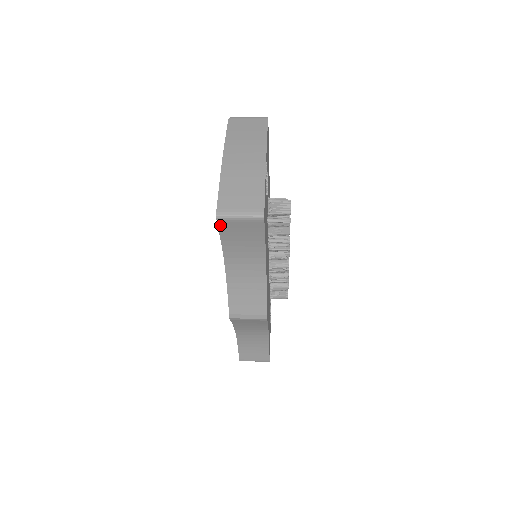
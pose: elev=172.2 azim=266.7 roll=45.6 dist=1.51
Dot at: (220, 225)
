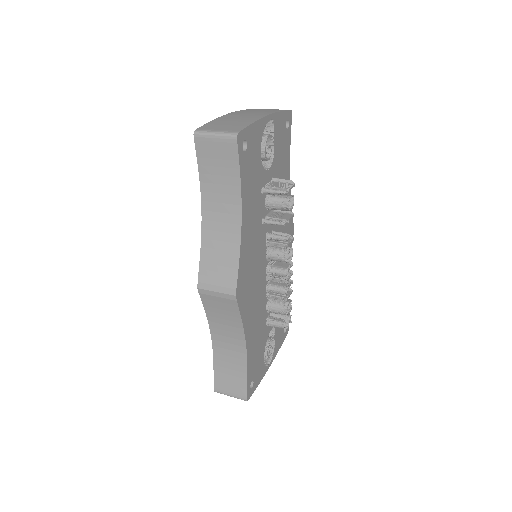
Dot at: (197, 146)
